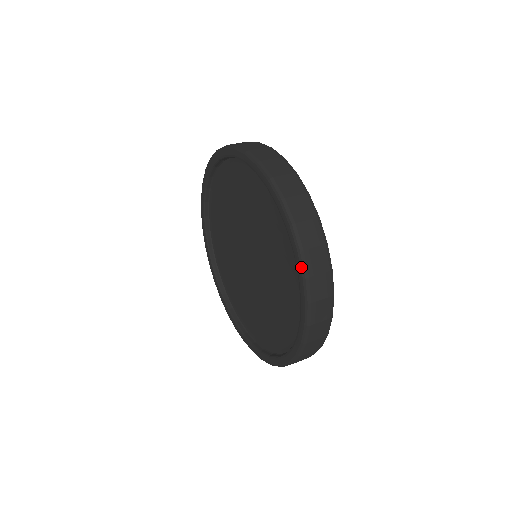
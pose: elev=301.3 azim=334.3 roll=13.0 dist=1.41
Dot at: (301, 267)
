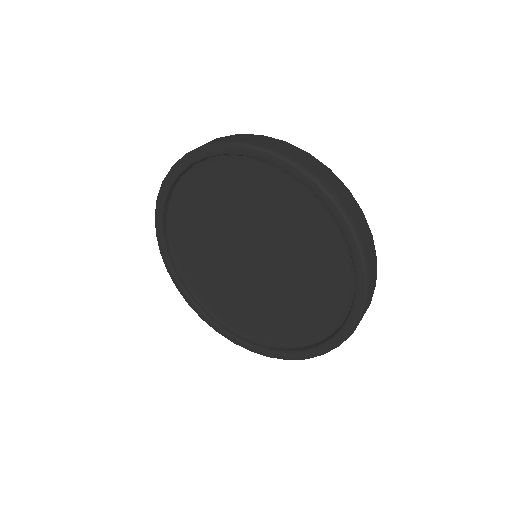
Dot at: (361, 310)
